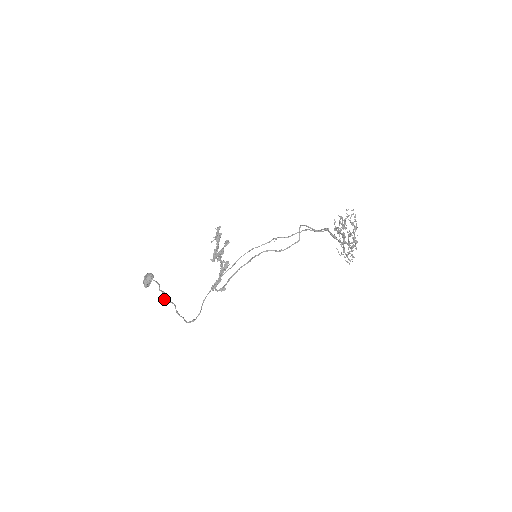
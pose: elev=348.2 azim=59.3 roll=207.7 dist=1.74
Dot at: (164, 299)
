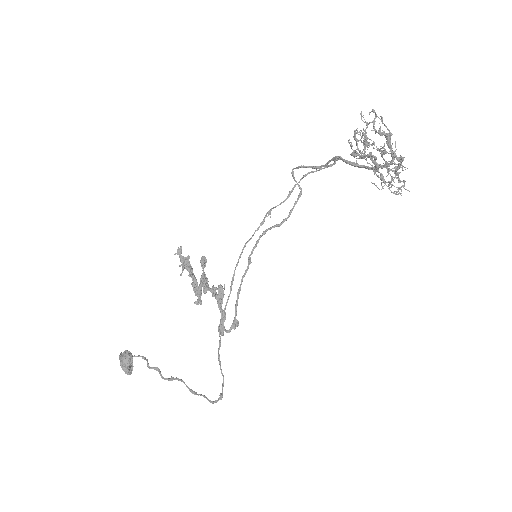
Dot at: occluded
